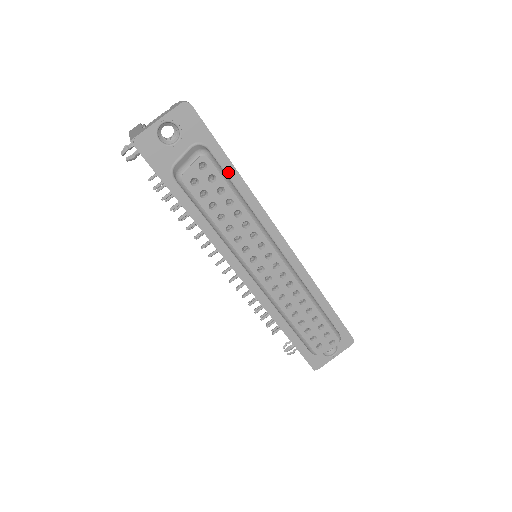
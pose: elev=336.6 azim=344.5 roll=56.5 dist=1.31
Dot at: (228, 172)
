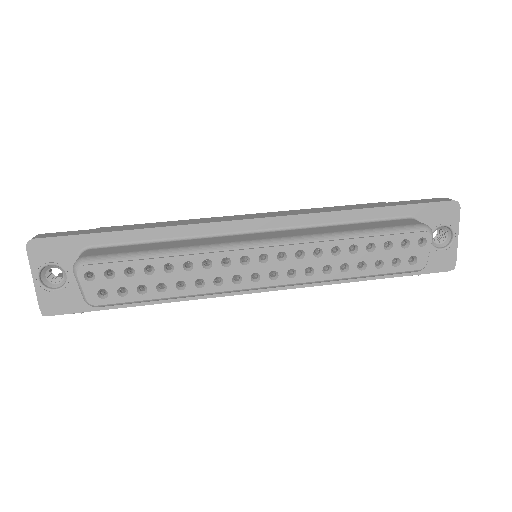
Dot at: (130, 240)
